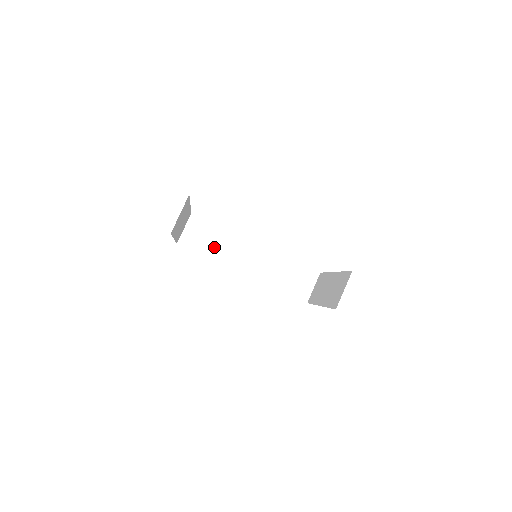
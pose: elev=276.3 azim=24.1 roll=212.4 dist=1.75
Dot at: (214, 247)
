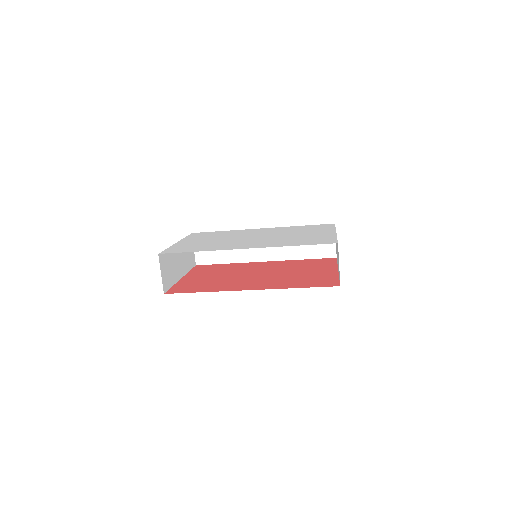
Dot at: (227, 252)
